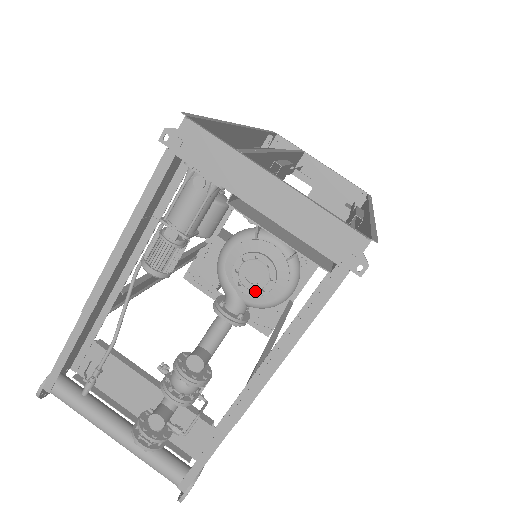
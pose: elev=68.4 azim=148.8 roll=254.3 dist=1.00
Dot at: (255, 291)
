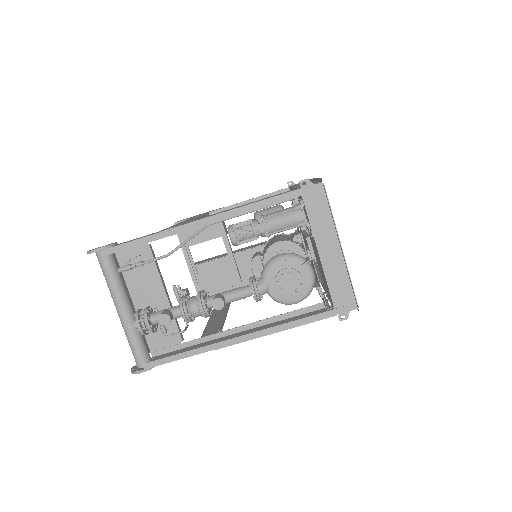
Dot at: (283, 290)
